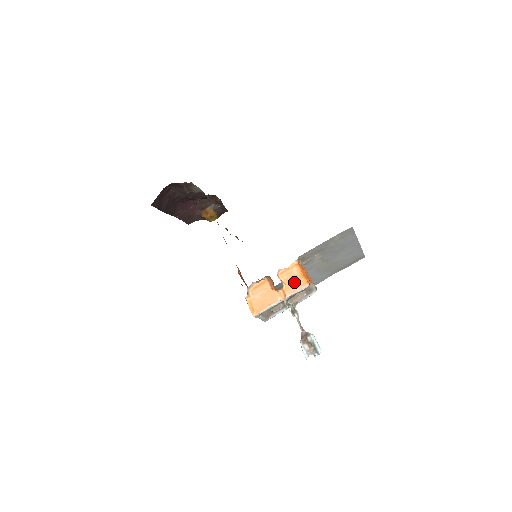
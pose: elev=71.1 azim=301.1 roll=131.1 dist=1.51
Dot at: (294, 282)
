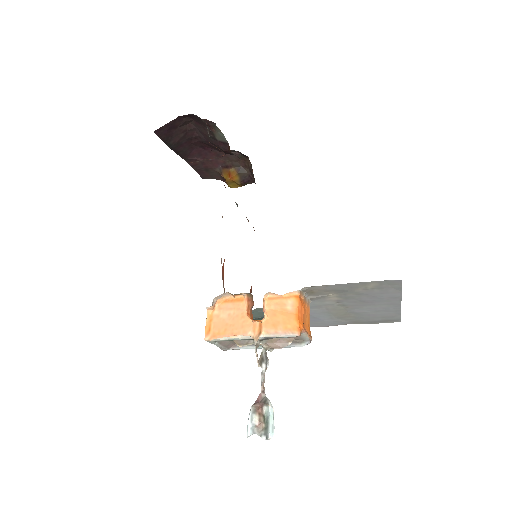
Dot at: (281, 320)
